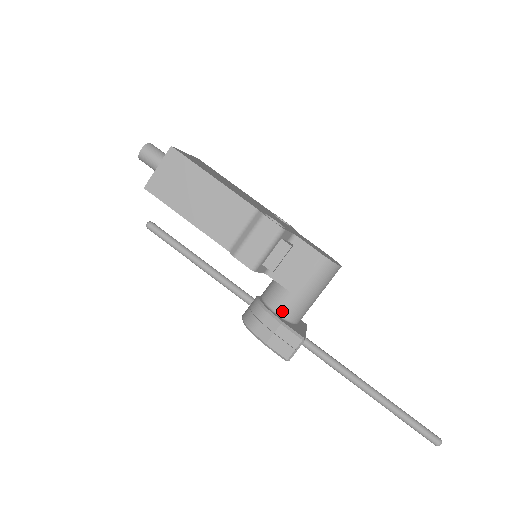
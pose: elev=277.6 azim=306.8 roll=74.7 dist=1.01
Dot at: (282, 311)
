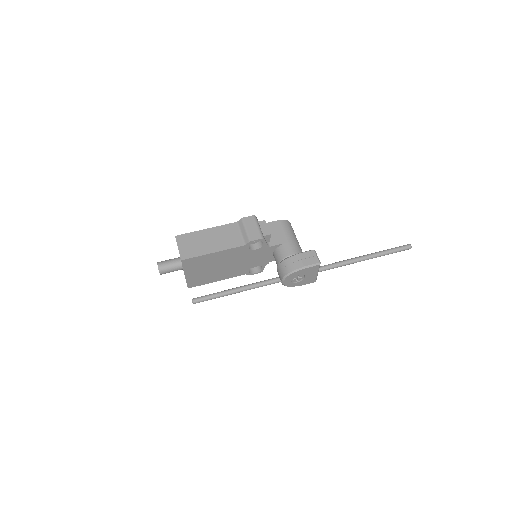
Dot at: (293, 252)
